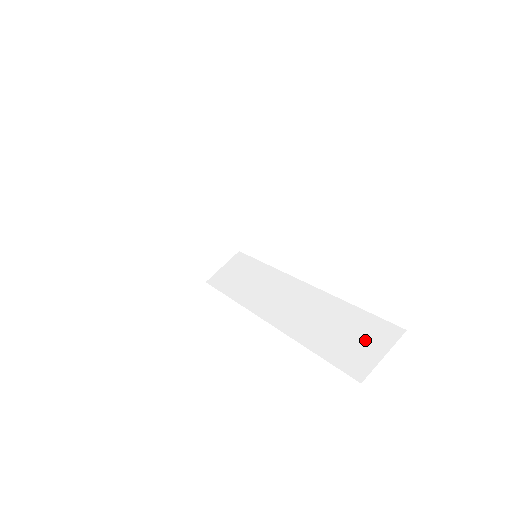
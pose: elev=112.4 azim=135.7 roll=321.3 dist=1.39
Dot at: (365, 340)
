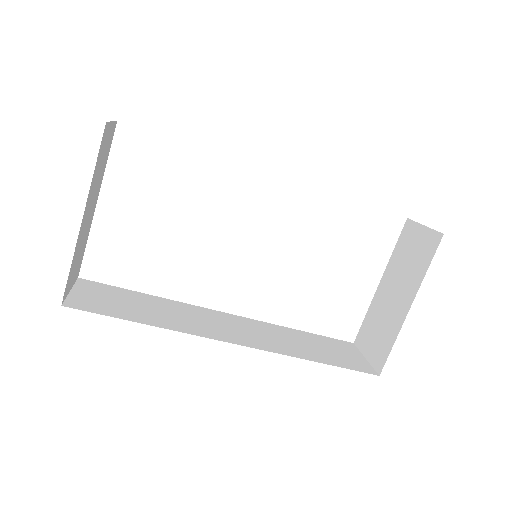
Dot at: (341, 350)
